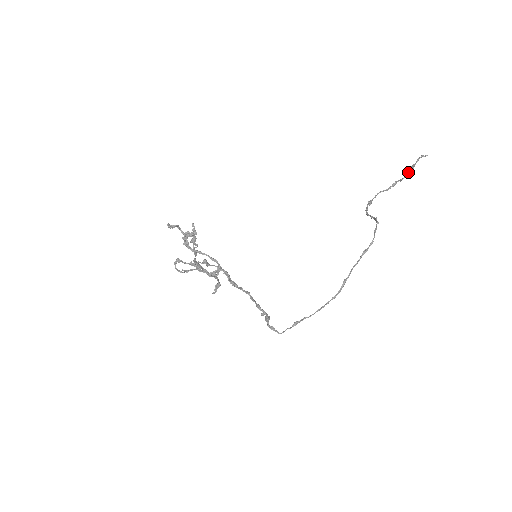
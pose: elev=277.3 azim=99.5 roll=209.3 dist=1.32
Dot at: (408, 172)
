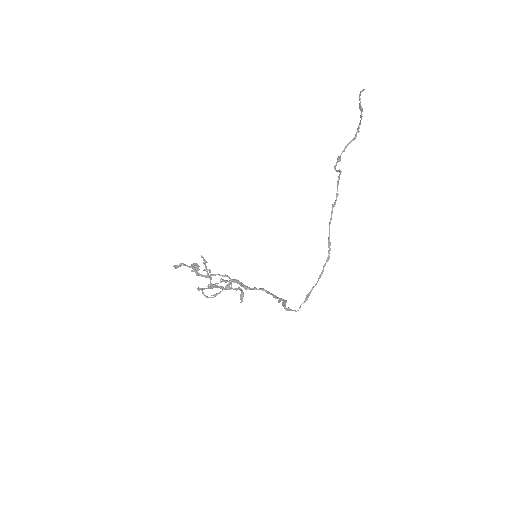
Dot at: occluded
